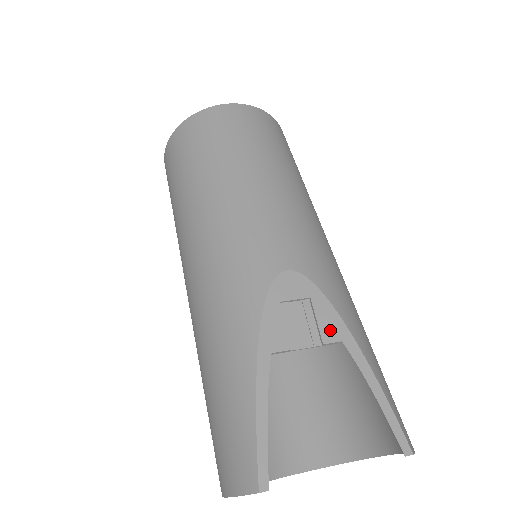
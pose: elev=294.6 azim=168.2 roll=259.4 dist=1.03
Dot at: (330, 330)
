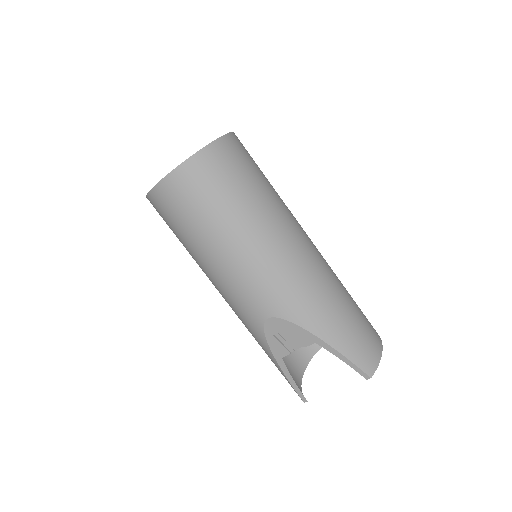
Dot at: (306, 340)
